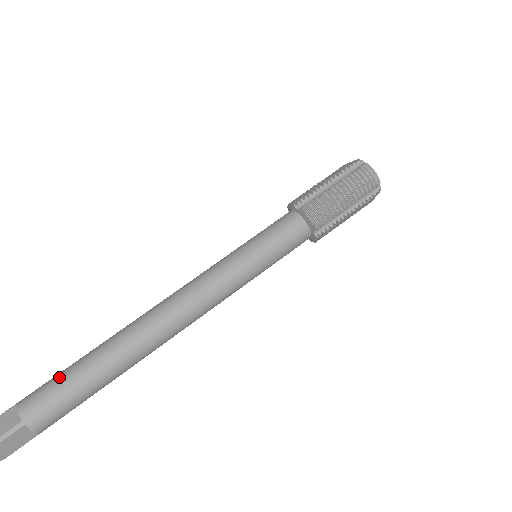
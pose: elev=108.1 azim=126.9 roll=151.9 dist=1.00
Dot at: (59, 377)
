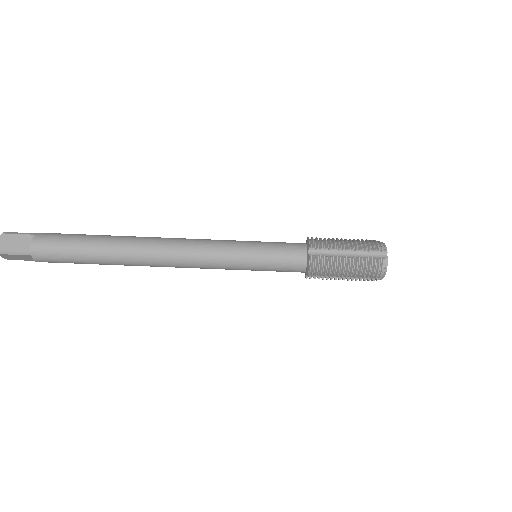
Dot at: (69, 241)
